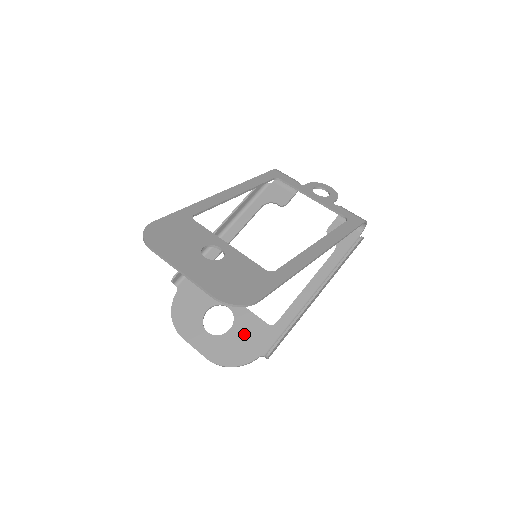
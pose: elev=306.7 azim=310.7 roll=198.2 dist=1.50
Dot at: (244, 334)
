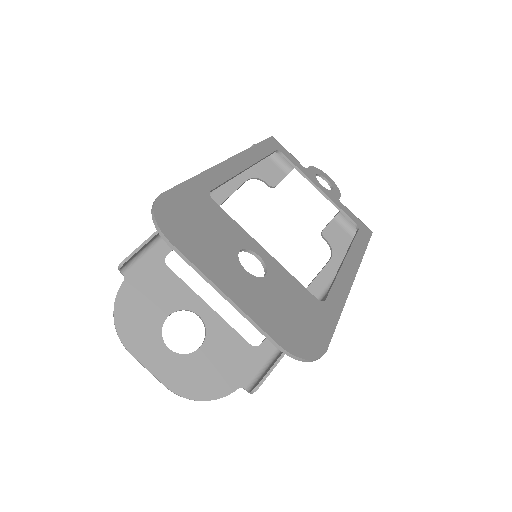
Dot at: (220, 356)
